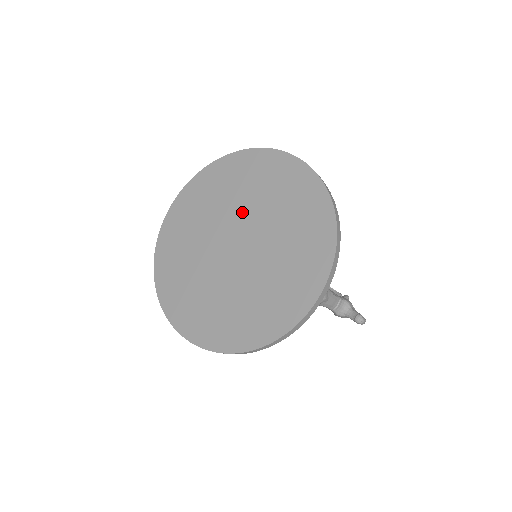
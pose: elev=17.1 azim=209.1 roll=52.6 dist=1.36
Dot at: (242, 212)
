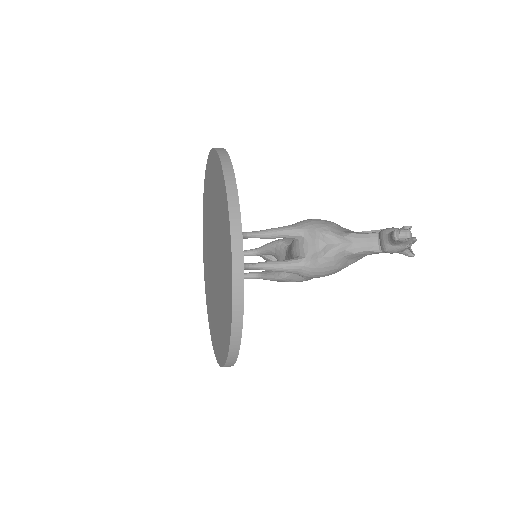
Dot at: (210, 229)
